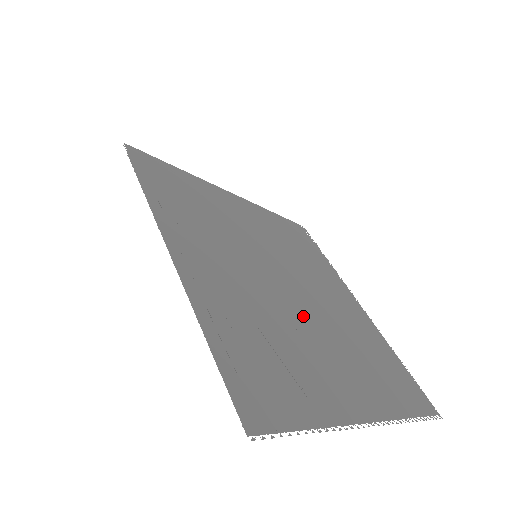
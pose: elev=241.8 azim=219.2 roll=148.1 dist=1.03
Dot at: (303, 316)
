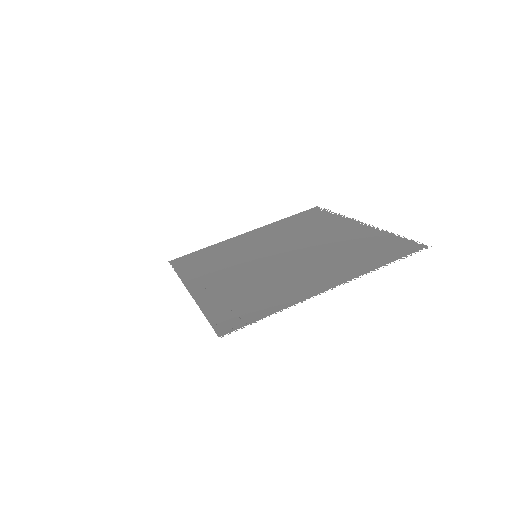
Dot at: (285, 266)
